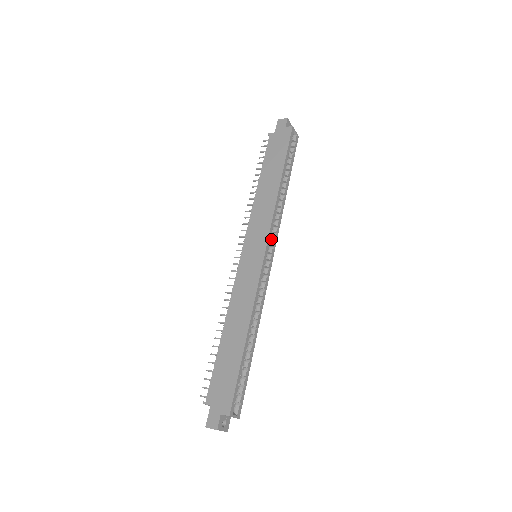
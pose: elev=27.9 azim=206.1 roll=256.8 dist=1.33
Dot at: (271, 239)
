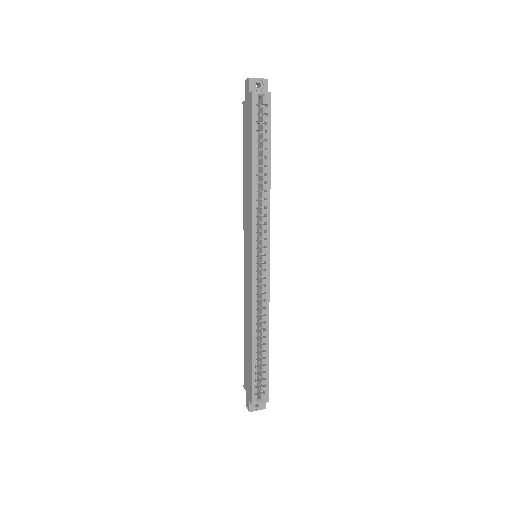
Dot at: (263, 237)
